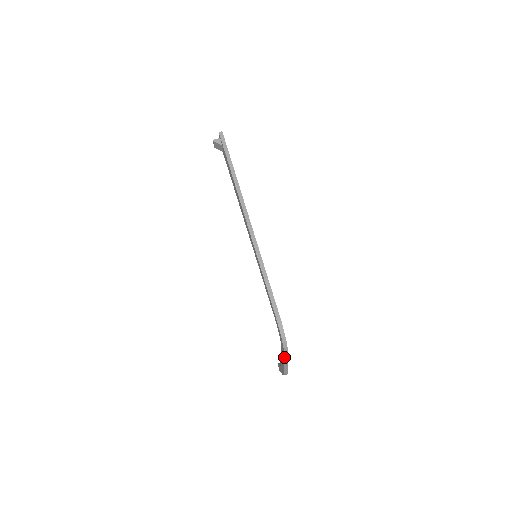
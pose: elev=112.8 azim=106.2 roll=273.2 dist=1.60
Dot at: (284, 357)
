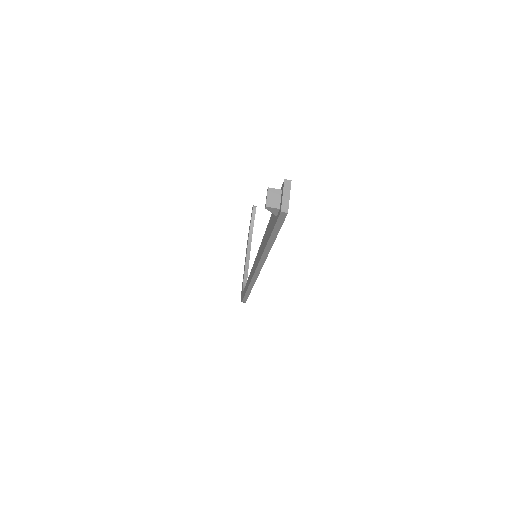
Dot at: occluded
